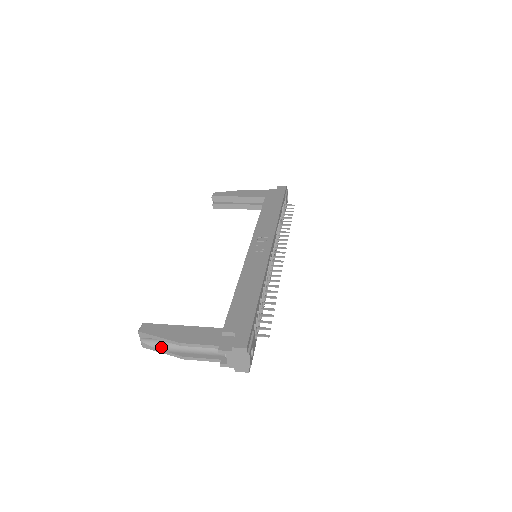
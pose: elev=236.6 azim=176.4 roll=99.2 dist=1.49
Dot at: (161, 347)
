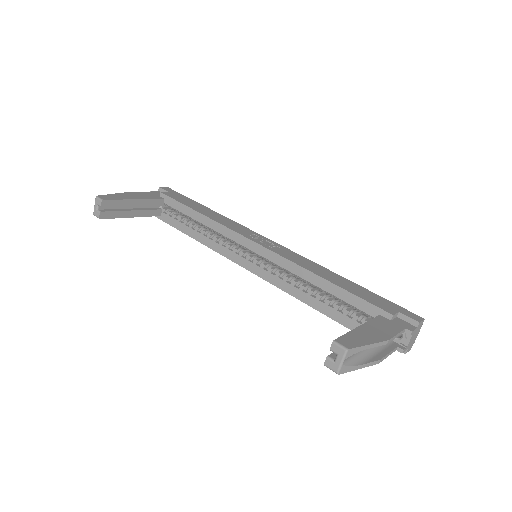
Dot at: (357, 362)
